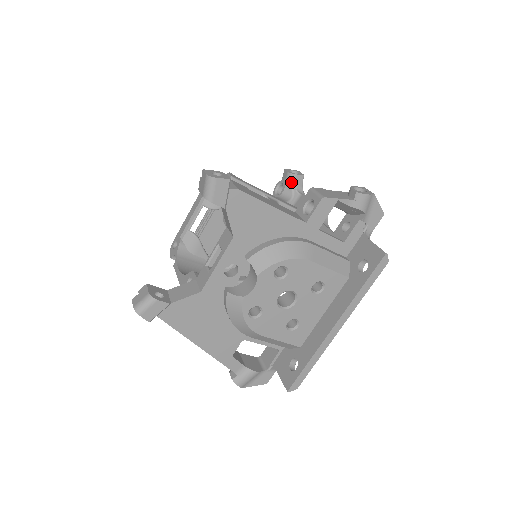
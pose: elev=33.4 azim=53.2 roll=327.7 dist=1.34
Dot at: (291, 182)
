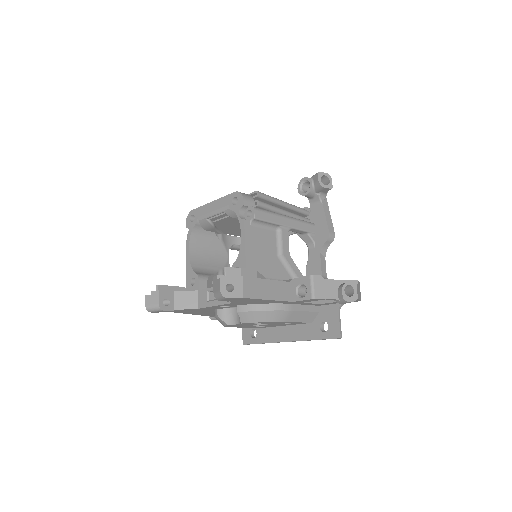
Dot at: (317, 189)
